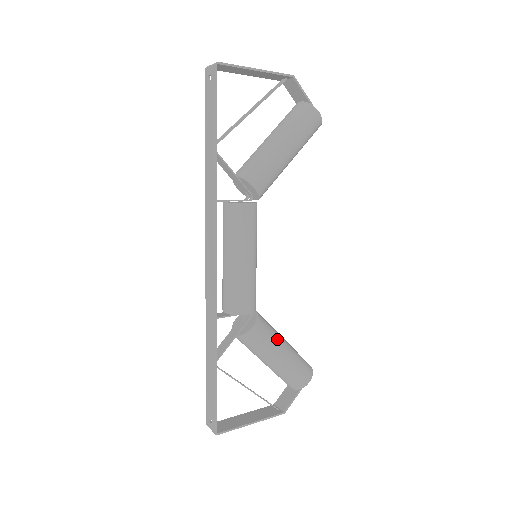
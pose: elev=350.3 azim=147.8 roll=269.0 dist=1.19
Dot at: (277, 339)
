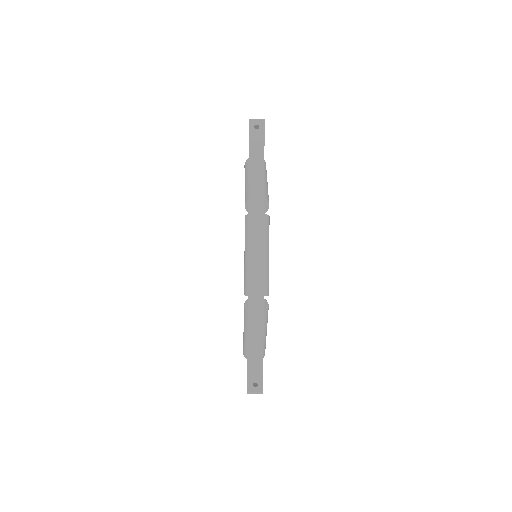
Dot at: occluded
